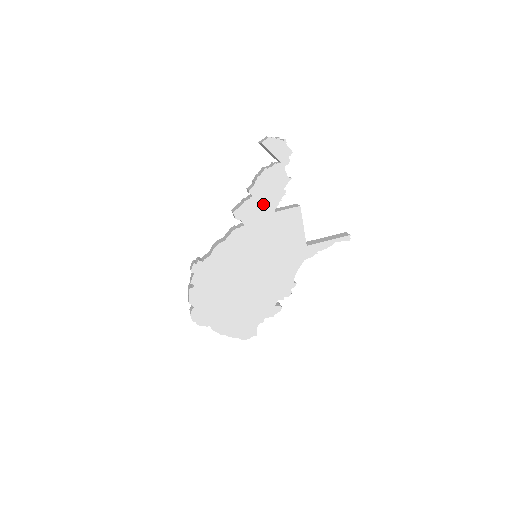
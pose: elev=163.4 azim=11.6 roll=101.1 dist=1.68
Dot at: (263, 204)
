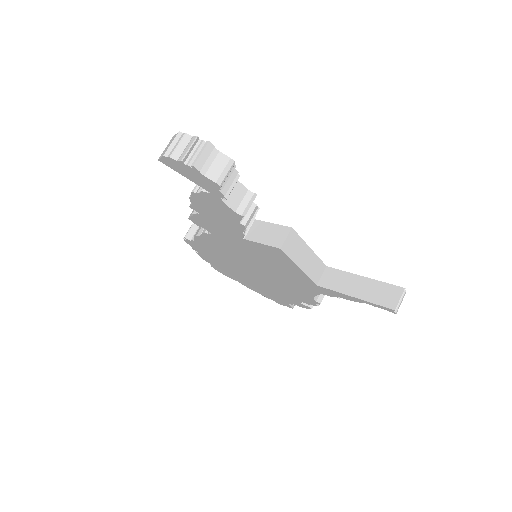
Dot at: (221, 225)
